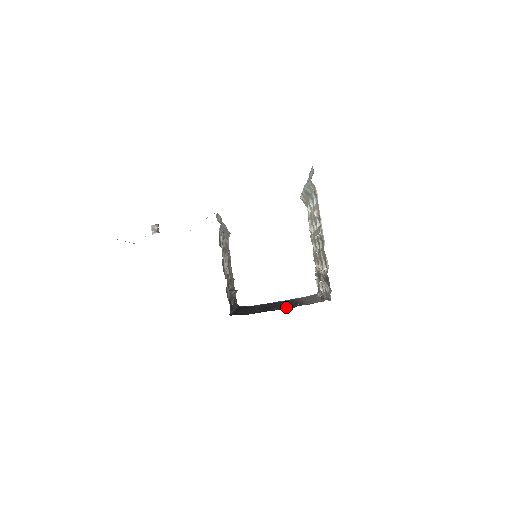
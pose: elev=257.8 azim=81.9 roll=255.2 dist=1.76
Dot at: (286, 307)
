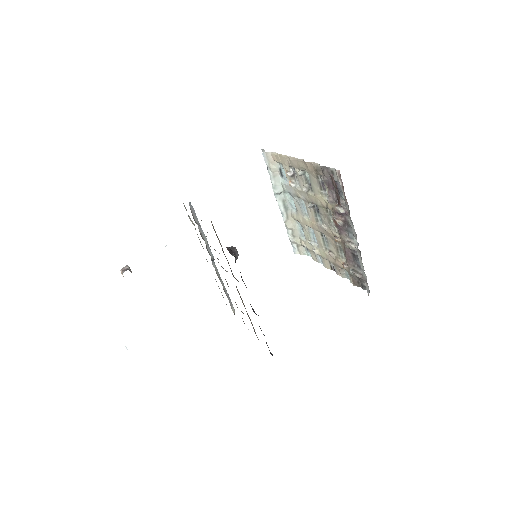
Dot at: occluded
